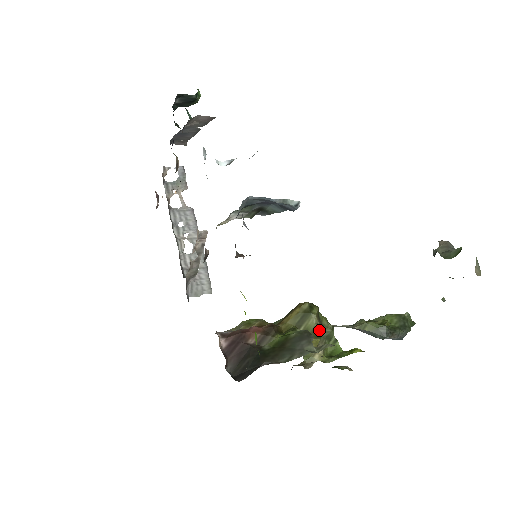
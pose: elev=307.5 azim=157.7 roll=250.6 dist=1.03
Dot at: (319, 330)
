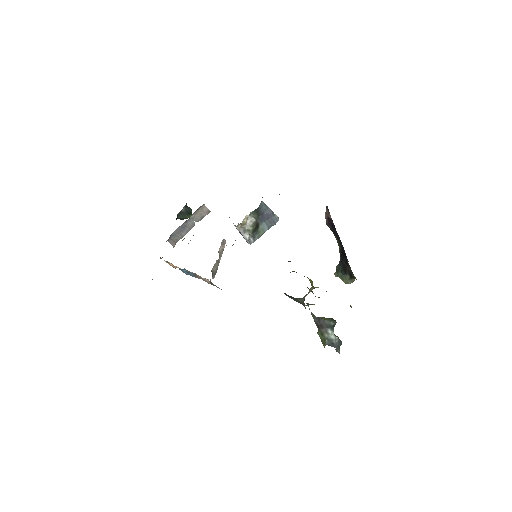
Dot at: occluded
